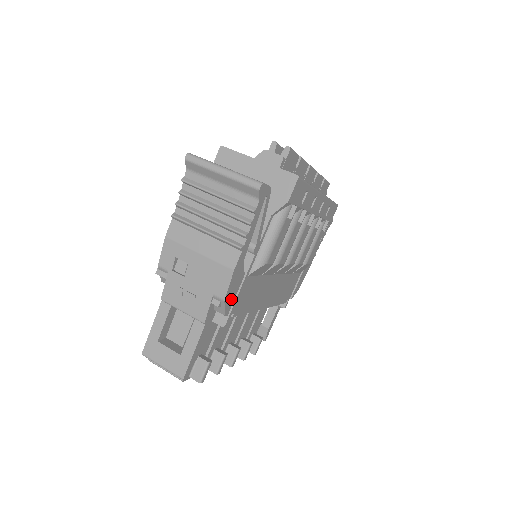
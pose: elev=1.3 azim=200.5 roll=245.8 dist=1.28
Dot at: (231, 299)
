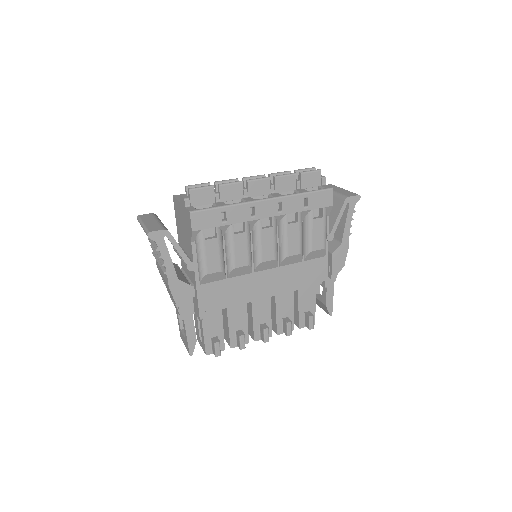
Dot at: (188, 303)
